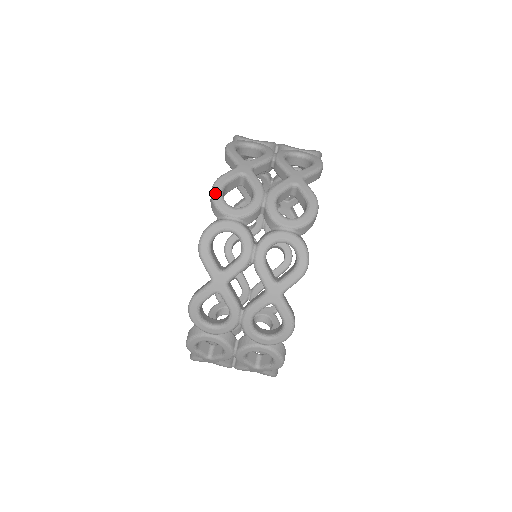
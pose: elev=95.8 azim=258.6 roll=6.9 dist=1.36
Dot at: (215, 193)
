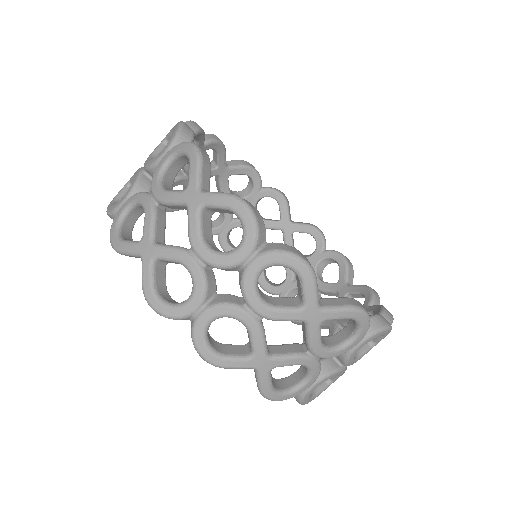
Dot at: (108, 209)
